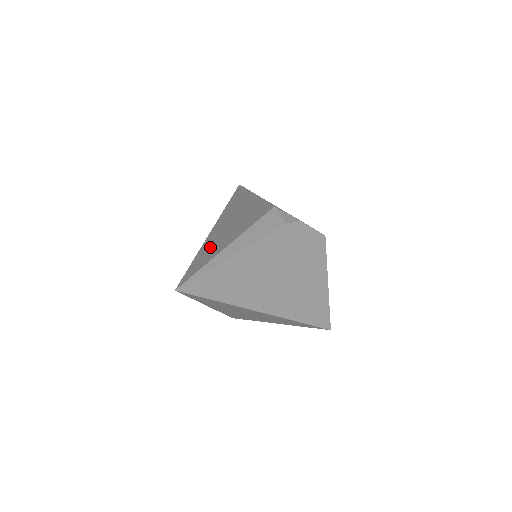
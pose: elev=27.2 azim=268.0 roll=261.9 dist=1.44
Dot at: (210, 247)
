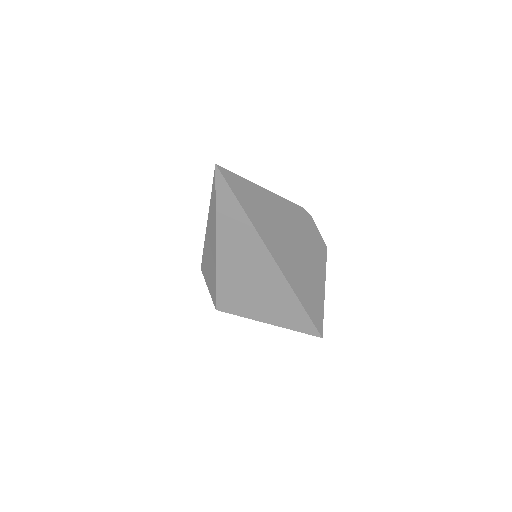
Dot at: occluded
